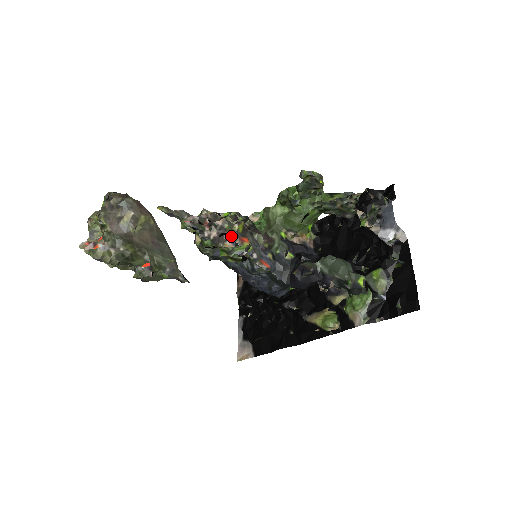
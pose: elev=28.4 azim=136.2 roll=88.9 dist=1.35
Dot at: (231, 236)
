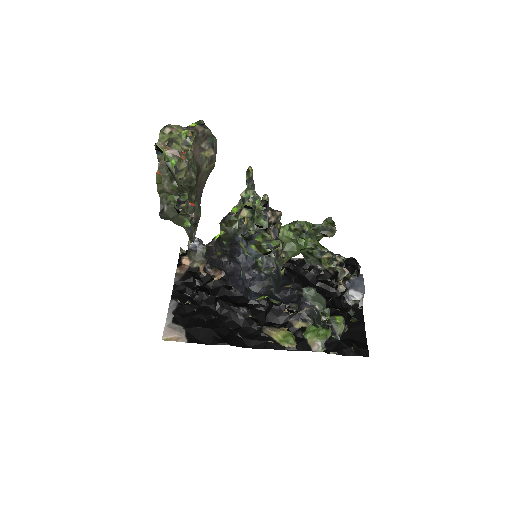
Dot at: (274, 229)
